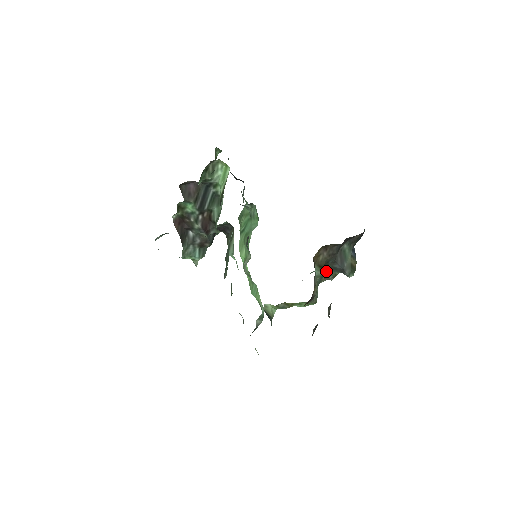
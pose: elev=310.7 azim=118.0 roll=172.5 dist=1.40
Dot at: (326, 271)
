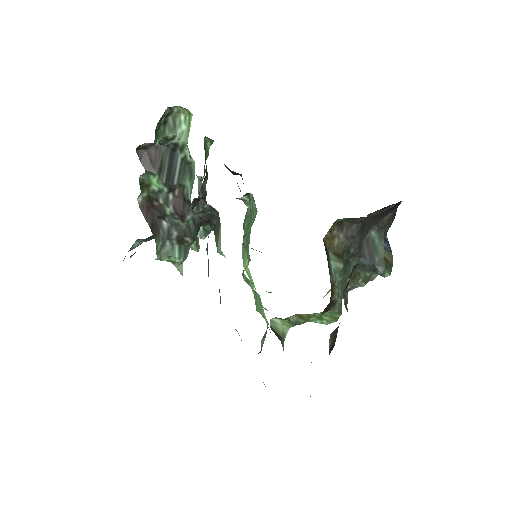
Dot at: (351, 270)
